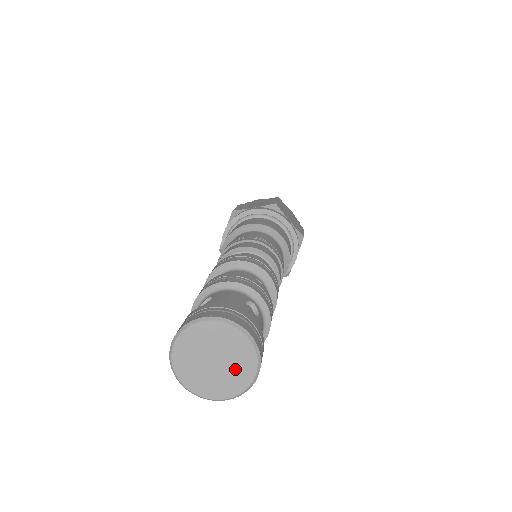
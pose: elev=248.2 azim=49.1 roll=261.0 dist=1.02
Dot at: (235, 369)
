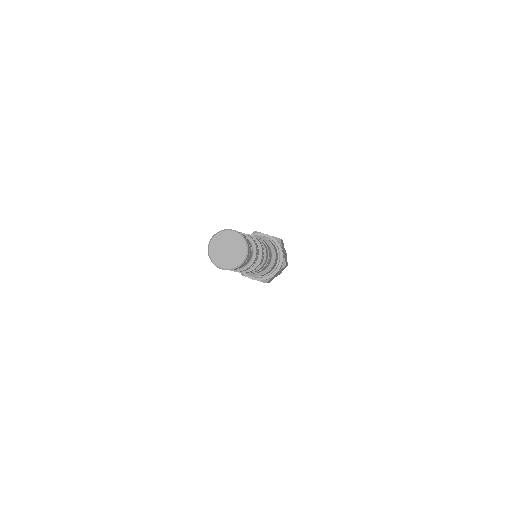
Dot at: (234, 257)
